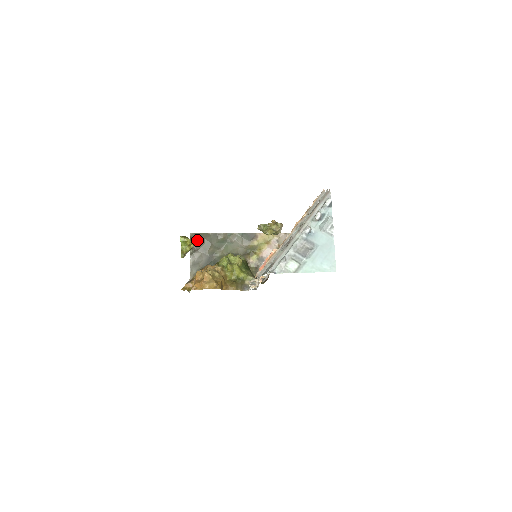
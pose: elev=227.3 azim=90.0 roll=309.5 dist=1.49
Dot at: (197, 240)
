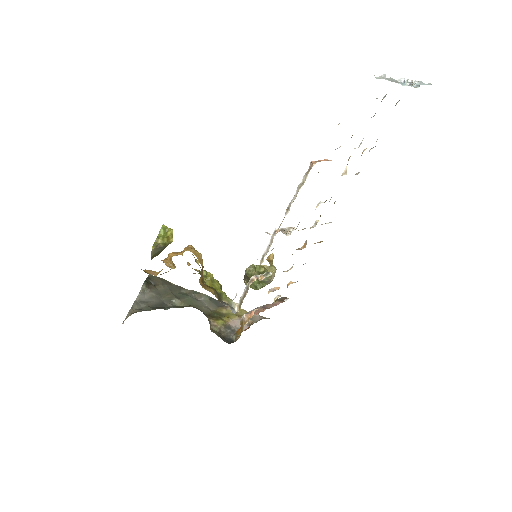
Dot at: (155, 282)
